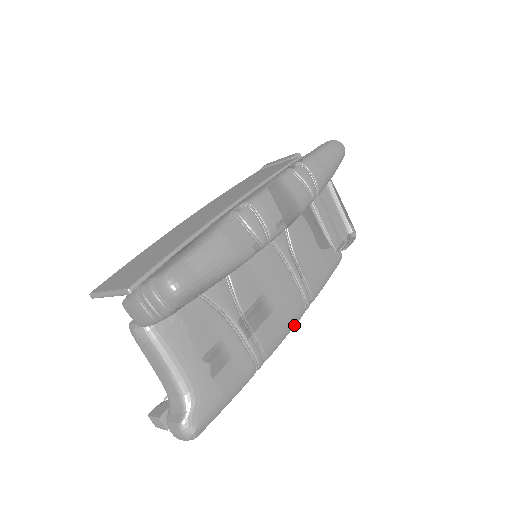
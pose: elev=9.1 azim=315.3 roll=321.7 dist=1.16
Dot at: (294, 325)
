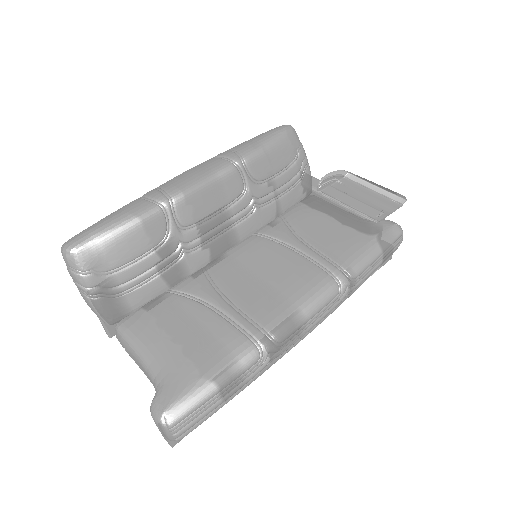
Dot at: (319, 300)
